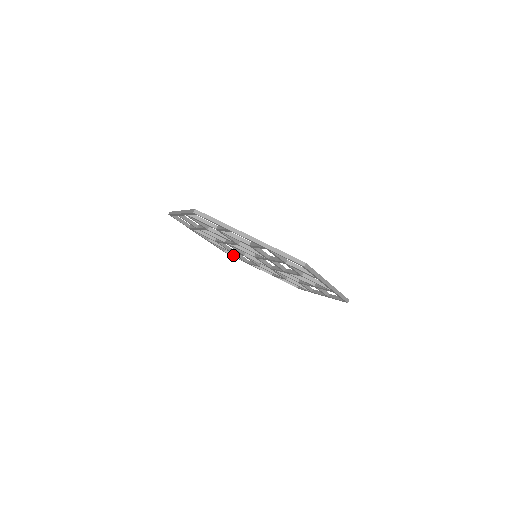
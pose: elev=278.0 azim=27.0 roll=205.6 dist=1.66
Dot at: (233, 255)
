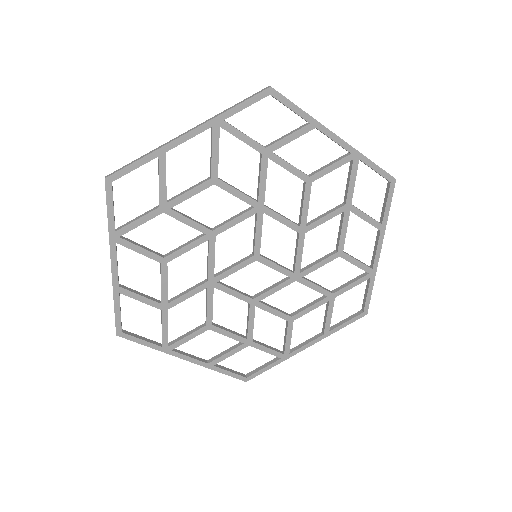
Dot at: (260, 369)
